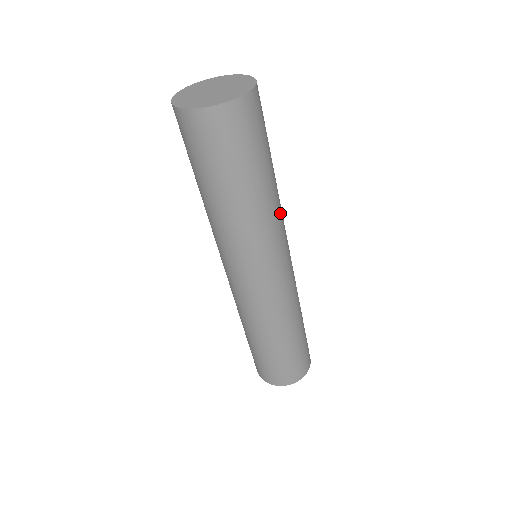
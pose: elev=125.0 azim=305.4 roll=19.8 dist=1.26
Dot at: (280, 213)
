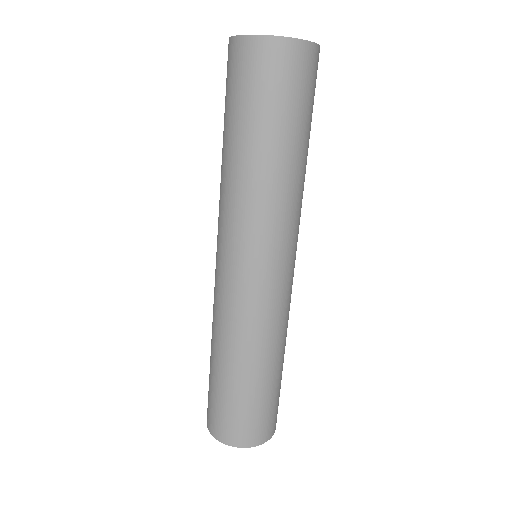
Dot at: (300, 203)
